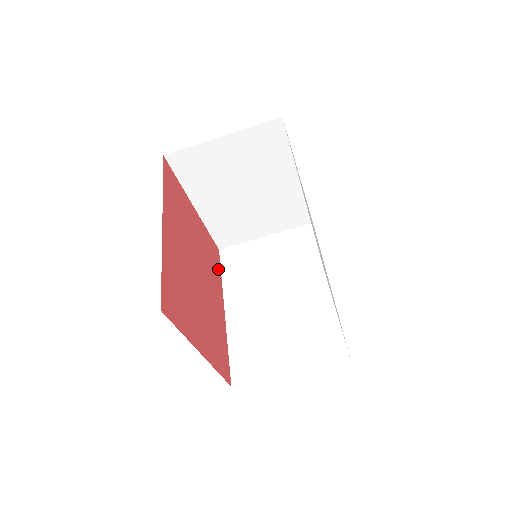
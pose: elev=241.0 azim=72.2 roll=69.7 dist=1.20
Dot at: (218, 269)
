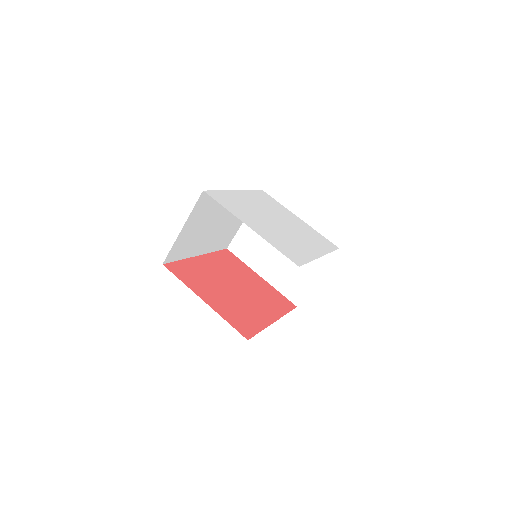
Dot at: (284, 309)
